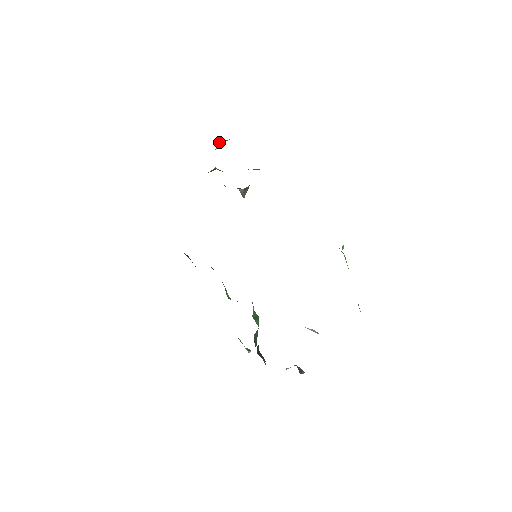
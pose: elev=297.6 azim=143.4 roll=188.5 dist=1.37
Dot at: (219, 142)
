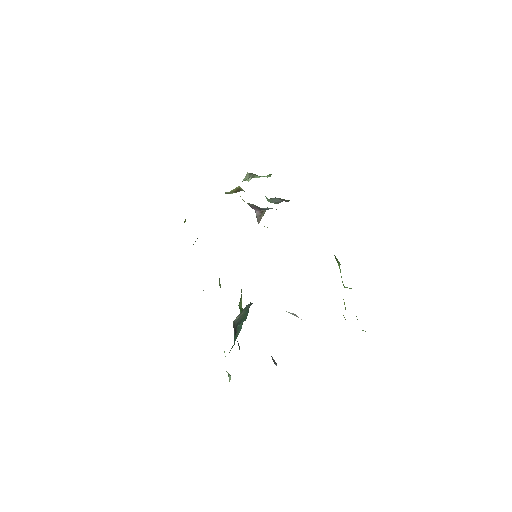
Dot at: (248, 174)
